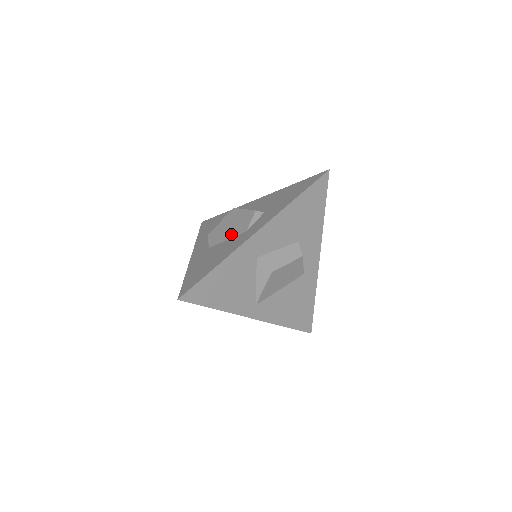
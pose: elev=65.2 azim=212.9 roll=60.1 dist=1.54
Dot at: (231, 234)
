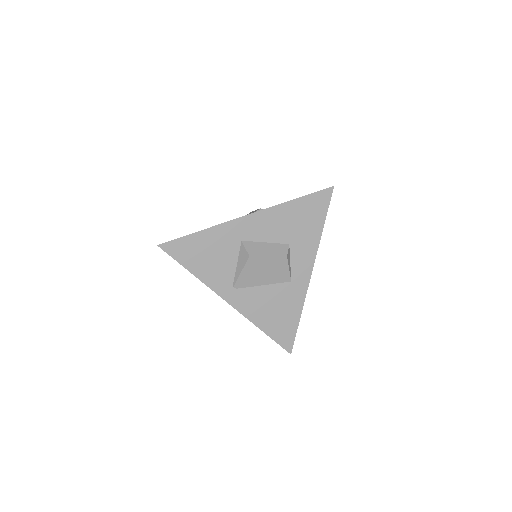
Dot at: occluded
